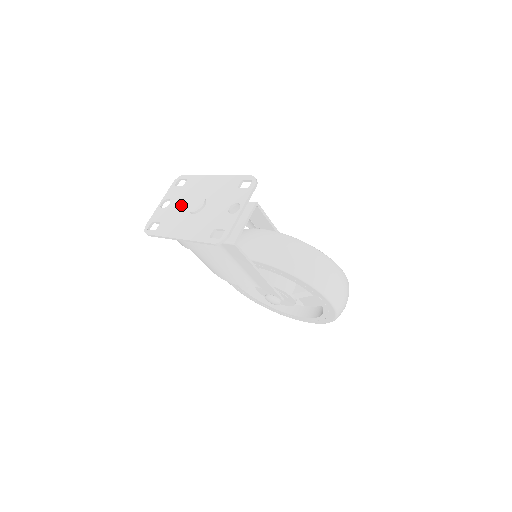
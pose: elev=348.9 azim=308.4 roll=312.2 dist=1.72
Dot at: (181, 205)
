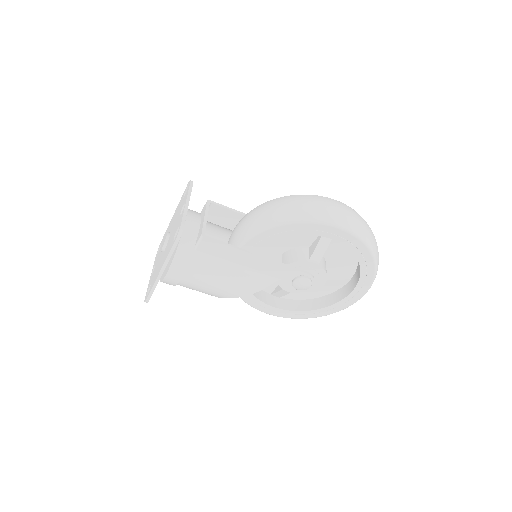
Dot at: (159, 257)
